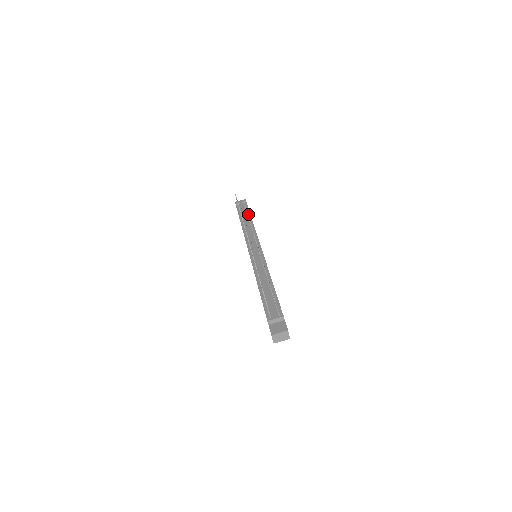
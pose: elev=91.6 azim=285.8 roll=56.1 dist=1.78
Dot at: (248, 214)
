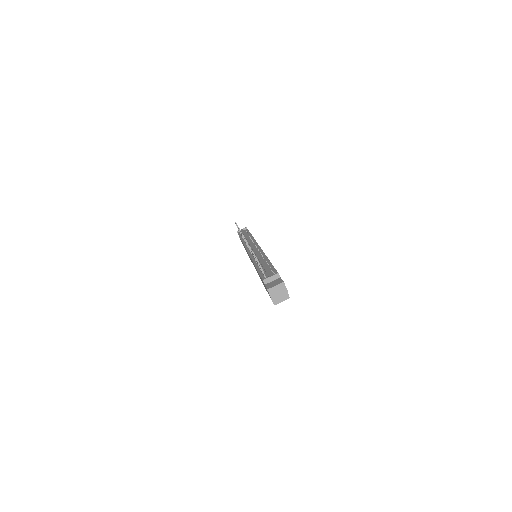
Dot at: (248, 233)
